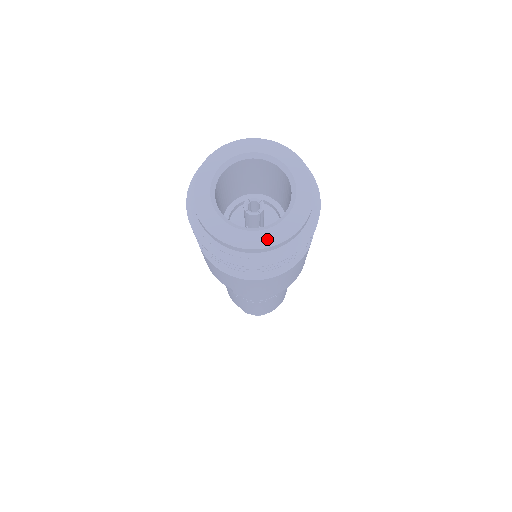
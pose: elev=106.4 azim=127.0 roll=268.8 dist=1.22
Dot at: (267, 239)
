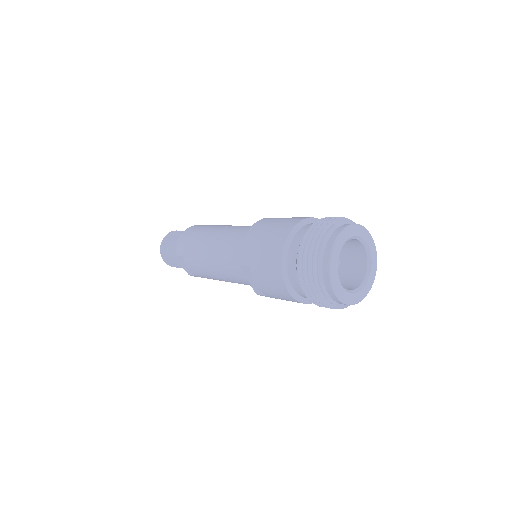
Dot at: (360, 298)
